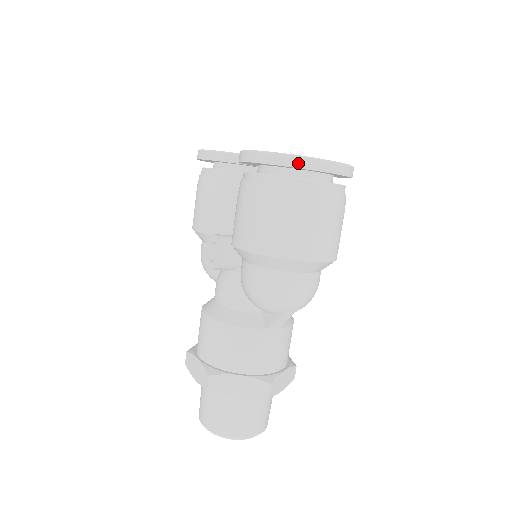
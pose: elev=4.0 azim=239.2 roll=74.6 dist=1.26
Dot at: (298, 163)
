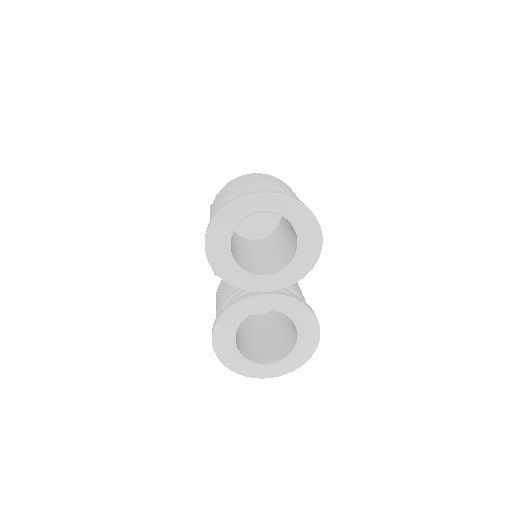
Dot at: (240, 372)
